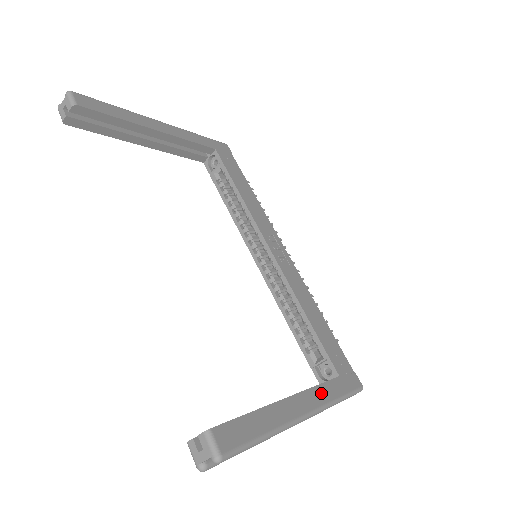
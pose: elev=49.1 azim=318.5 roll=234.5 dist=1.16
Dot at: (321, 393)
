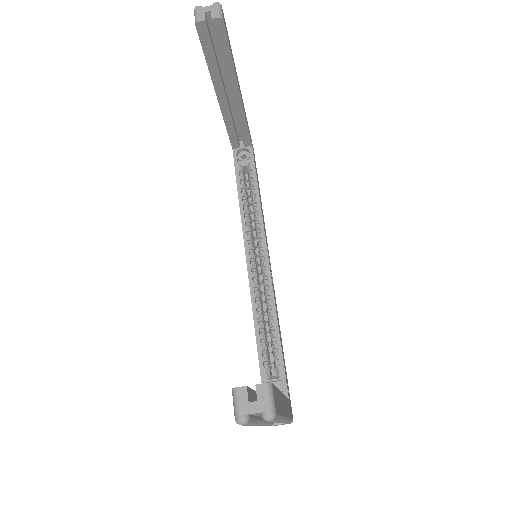
Dot at: occluded
